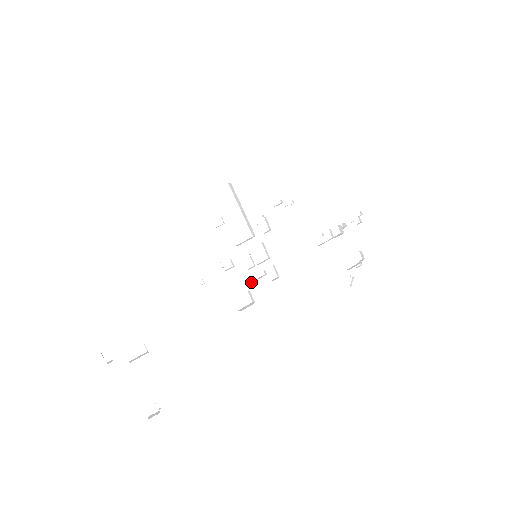
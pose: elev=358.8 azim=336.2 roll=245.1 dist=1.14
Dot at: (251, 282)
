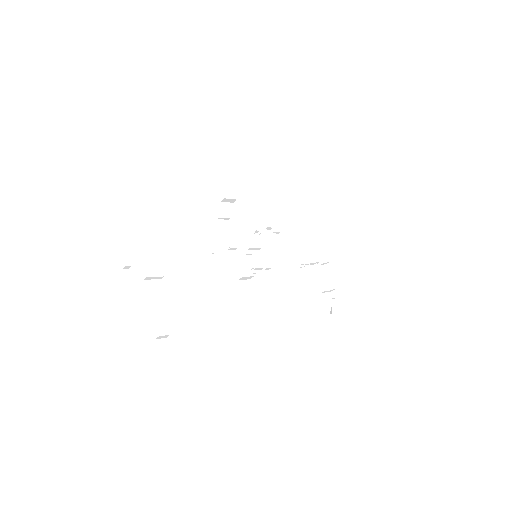
Dot at: (253, 273)
